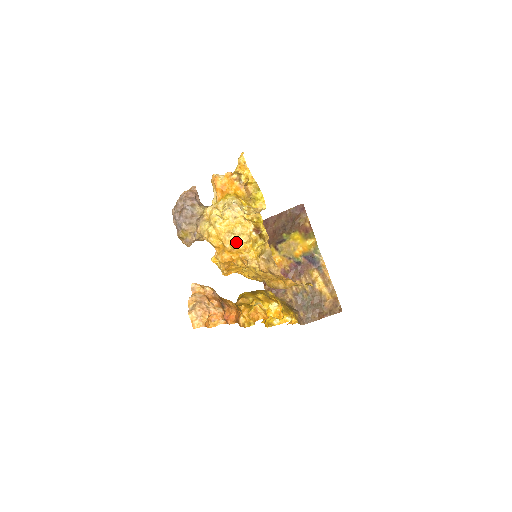
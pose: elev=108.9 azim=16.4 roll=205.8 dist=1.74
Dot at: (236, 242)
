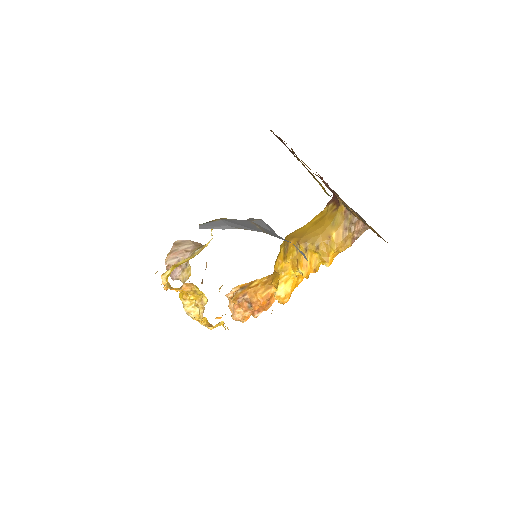
Dot at: occluded
